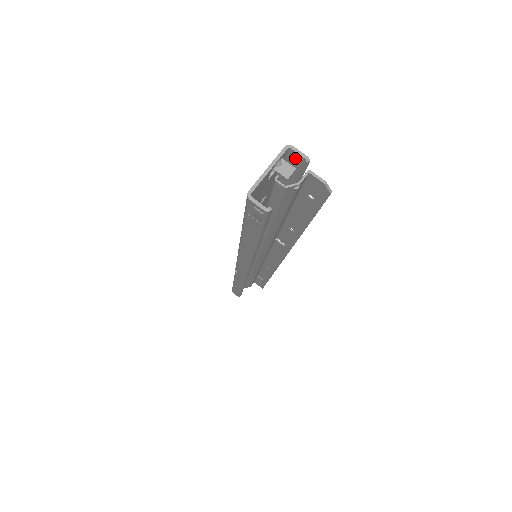
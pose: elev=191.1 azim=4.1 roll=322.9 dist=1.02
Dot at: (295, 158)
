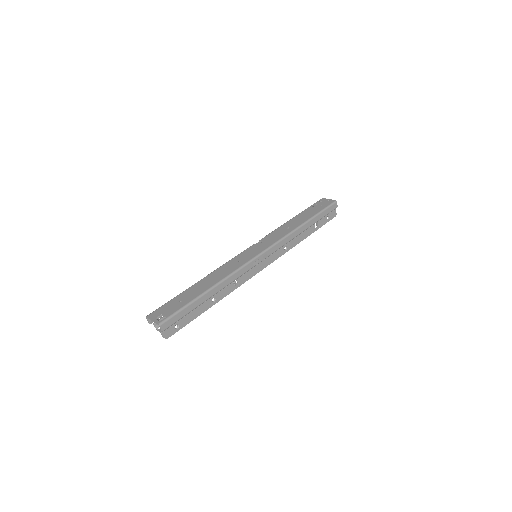
Dot at: (164, 325)
